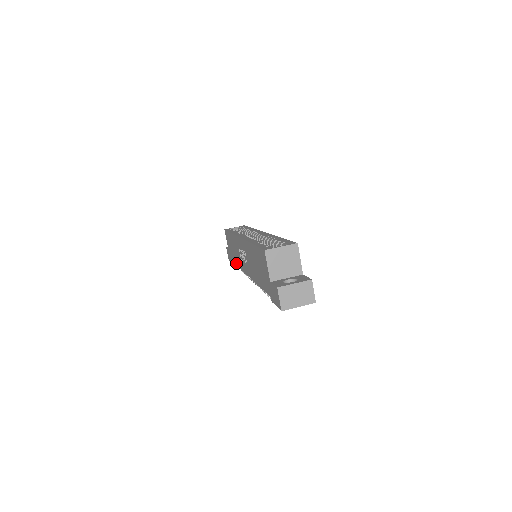
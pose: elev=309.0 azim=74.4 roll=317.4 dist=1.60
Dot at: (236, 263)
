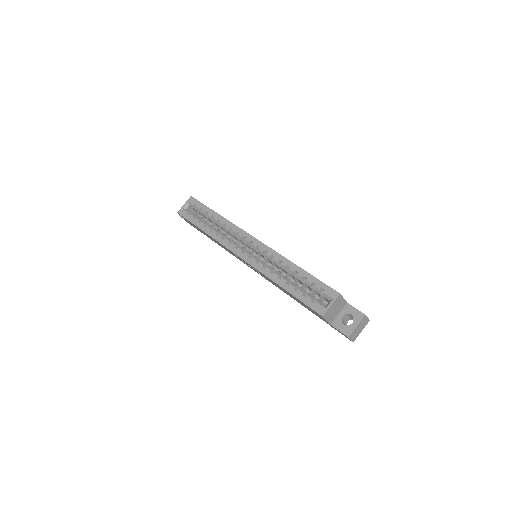
Dot at: (219, 245)
